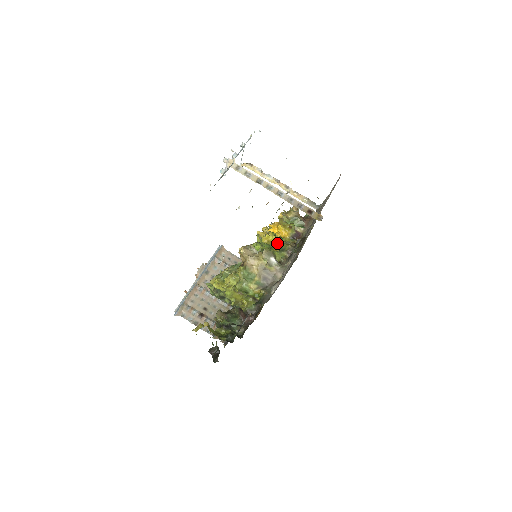
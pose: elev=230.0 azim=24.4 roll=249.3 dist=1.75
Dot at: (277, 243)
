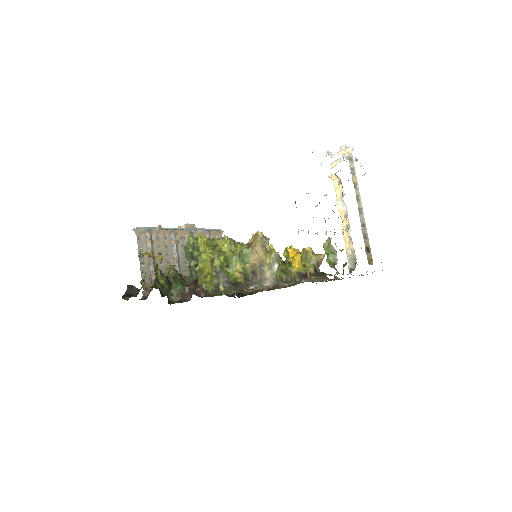
Dot at: occluded
